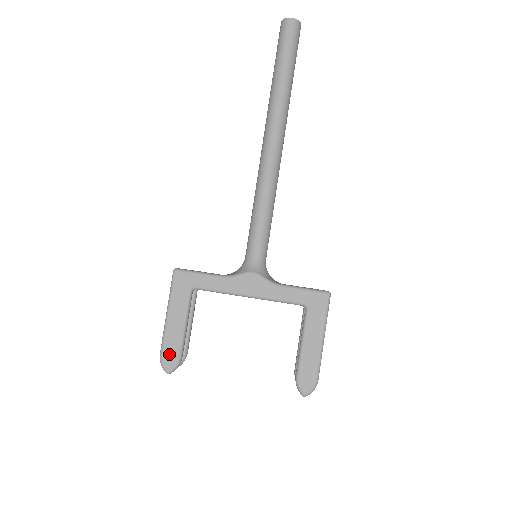
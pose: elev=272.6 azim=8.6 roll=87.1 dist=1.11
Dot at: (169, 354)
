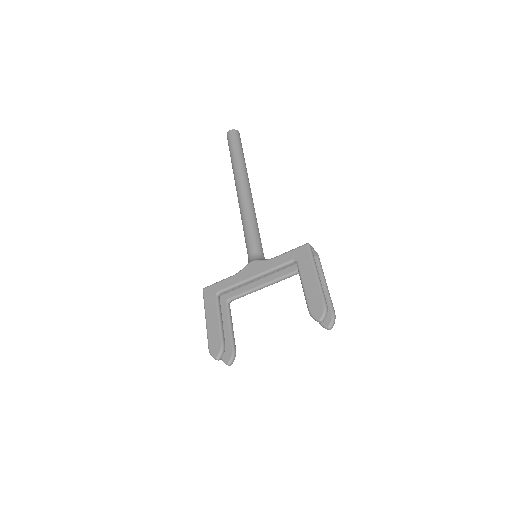
Dot at: (214, 344)
